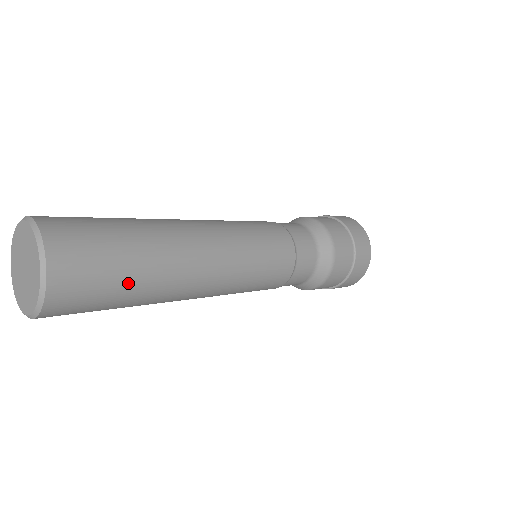
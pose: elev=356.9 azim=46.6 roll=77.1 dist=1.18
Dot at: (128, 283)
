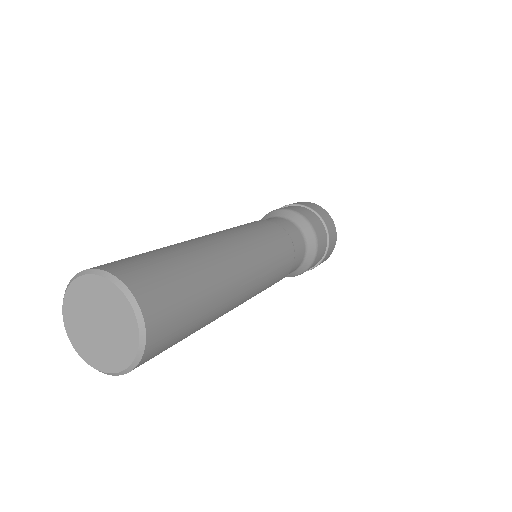
Dot at: (188, 335)
